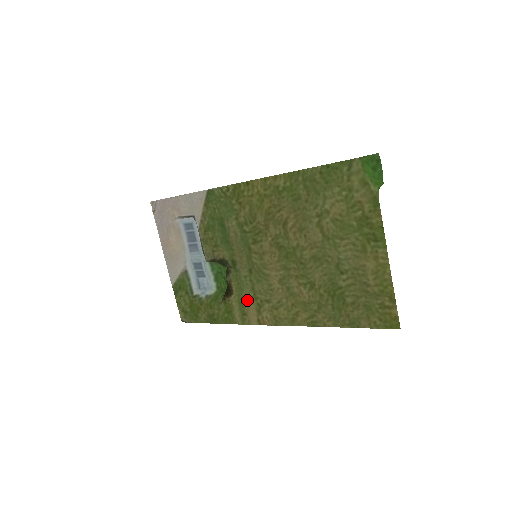
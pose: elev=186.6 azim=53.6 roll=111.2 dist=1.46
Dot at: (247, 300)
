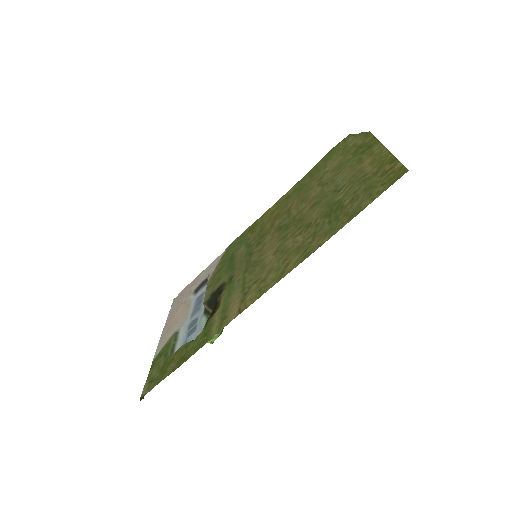
Dot at: (233, 300)
